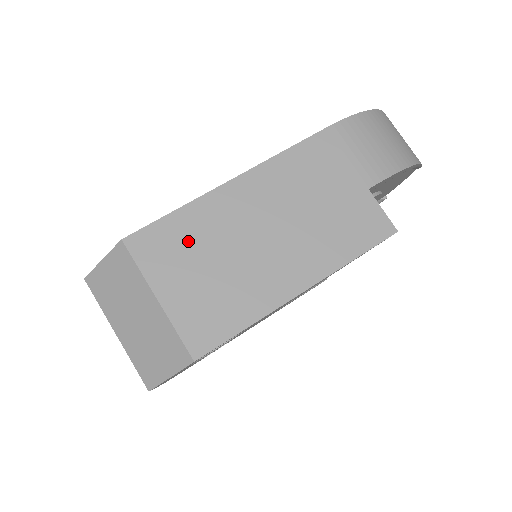
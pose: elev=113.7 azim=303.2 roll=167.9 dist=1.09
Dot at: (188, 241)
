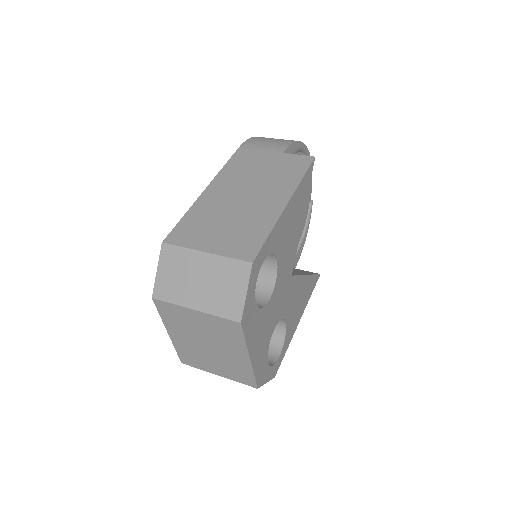
Dot at: (202, 222)
